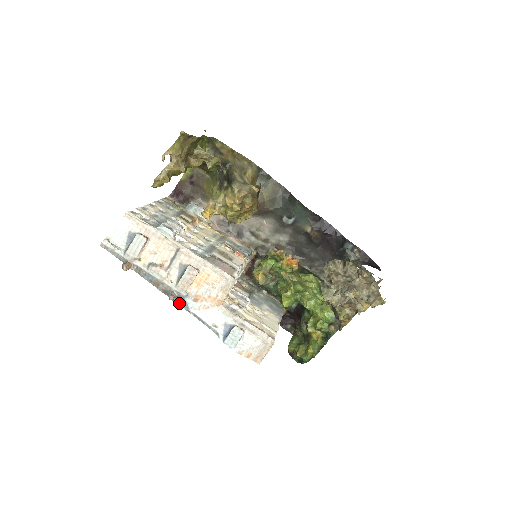
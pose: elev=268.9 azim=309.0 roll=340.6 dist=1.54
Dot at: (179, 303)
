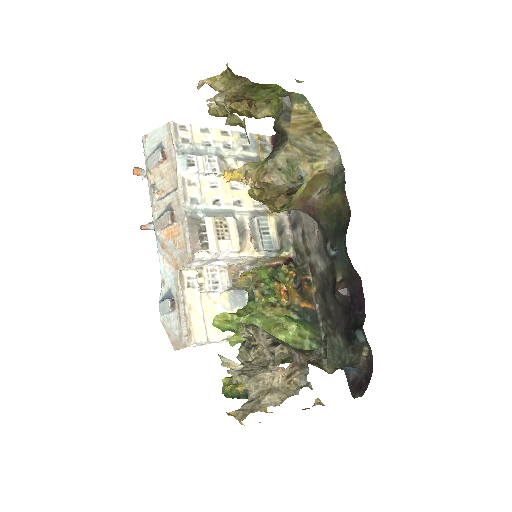
Dot at: occluded
